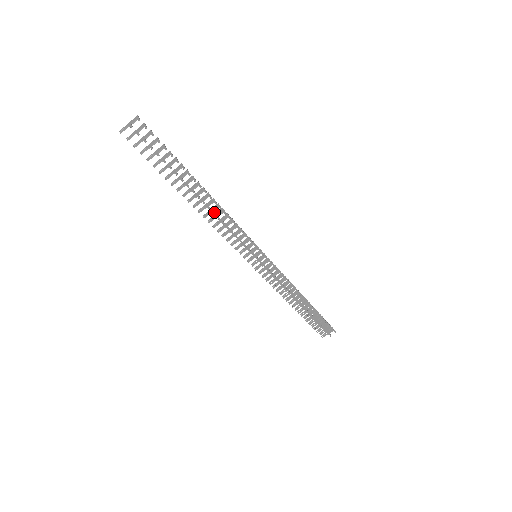
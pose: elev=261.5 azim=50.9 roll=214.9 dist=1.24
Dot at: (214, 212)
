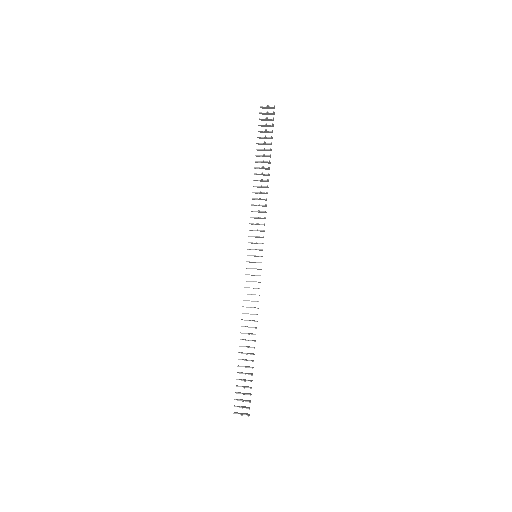
Dot at: (261, 192)
